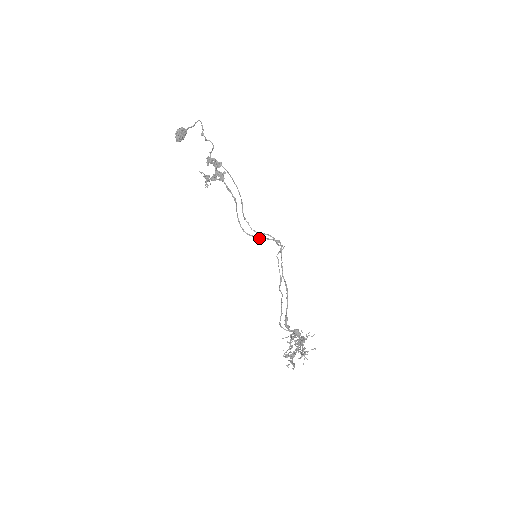
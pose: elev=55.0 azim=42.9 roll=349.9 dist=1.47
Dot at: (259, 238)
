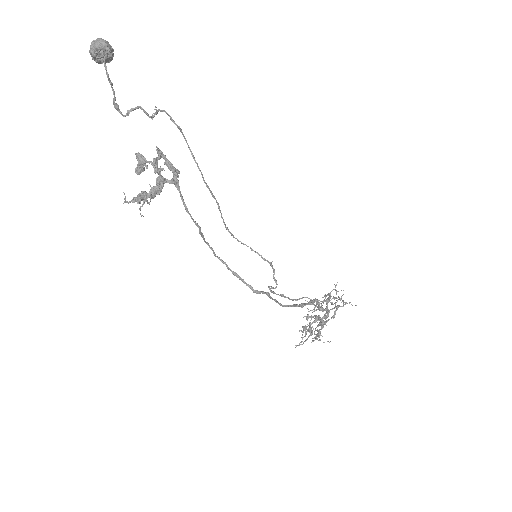
Dot at: occluded
